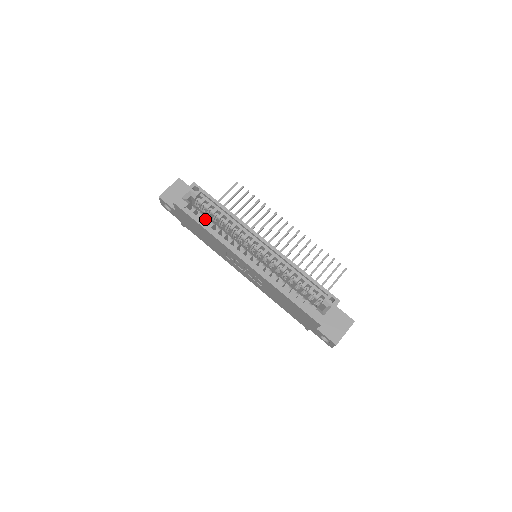
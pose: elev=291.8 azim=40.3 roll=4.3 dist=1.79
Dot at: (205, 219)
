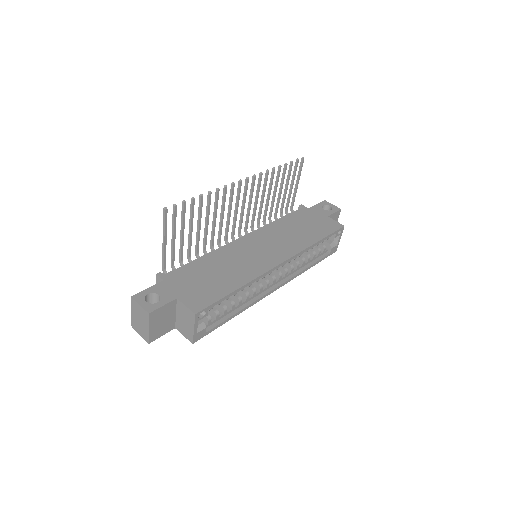
Dot at: (225, 311)
